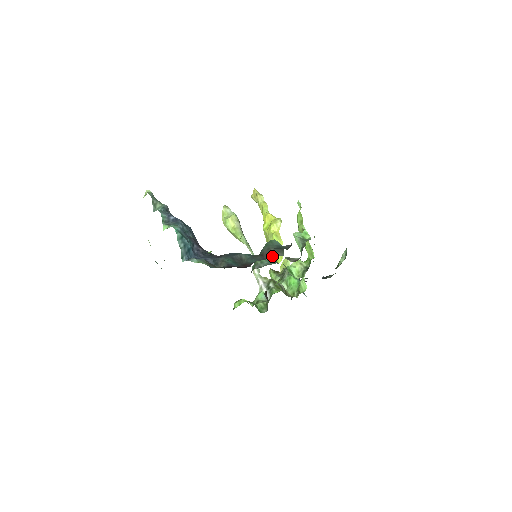
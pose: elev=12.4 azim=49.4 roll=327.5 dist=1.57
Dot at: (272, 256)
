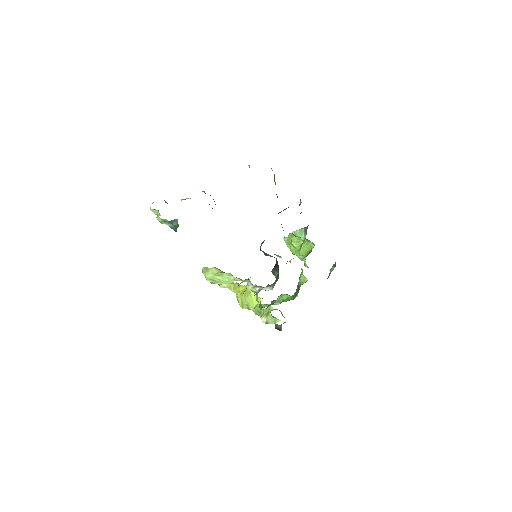
Dot at: occluded
